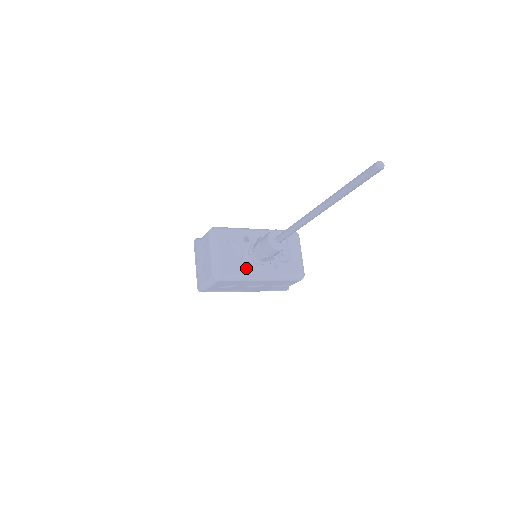
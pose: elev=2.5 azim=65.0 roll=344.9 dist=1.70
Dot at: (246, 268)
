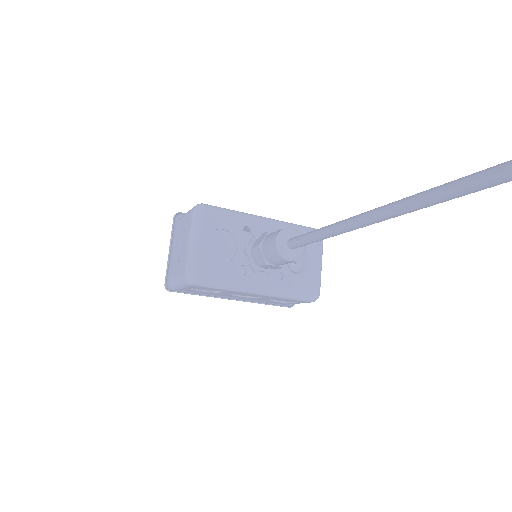
Dot at: (237, 273)
